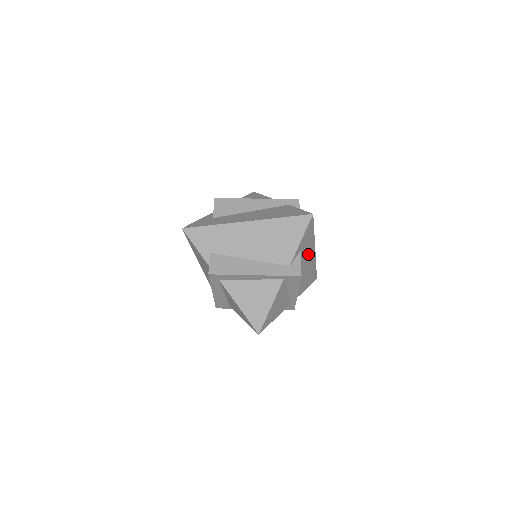
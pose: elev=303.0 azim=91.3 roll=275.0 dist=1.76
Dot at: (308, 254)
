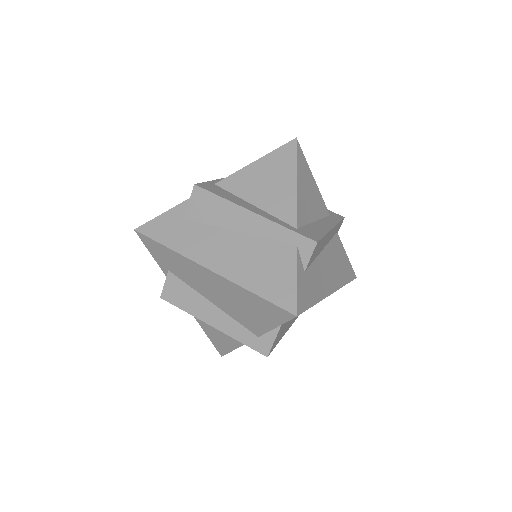
Dot at: occluded
